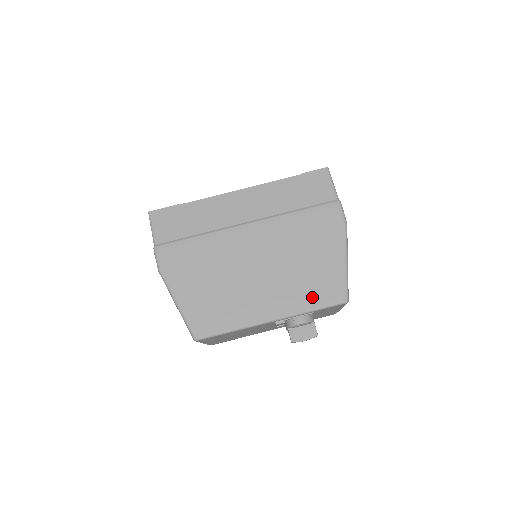
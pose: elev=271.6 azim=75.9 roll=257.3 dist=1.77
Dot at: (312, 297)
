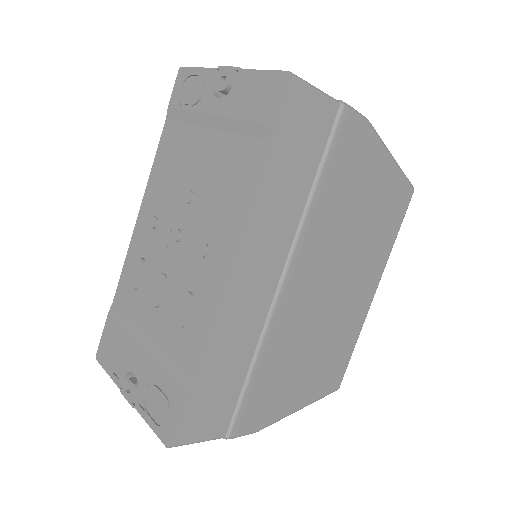
Dot at: (390, 231)
